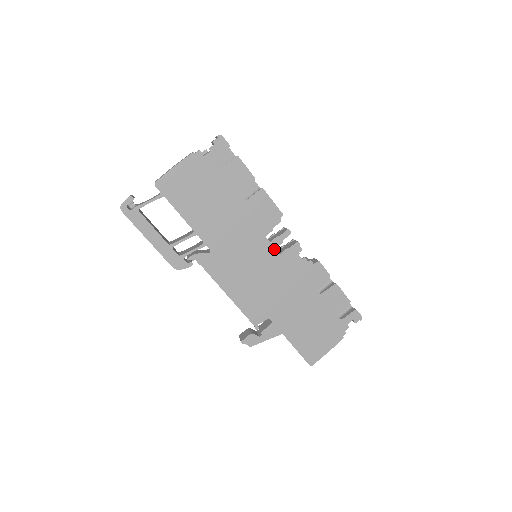
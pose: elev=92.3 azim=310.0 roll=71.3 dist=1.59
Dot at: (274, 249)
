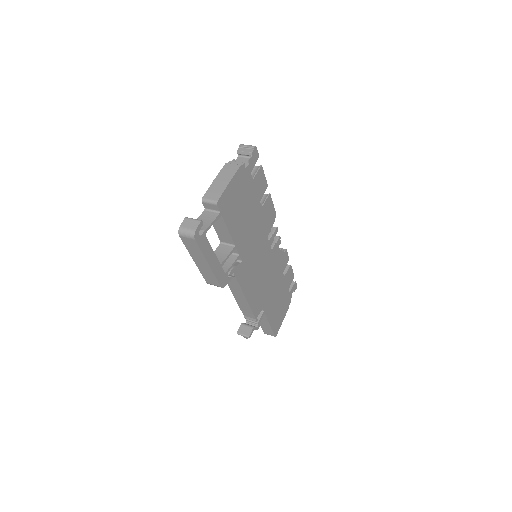
Dot at: (270, 247)
